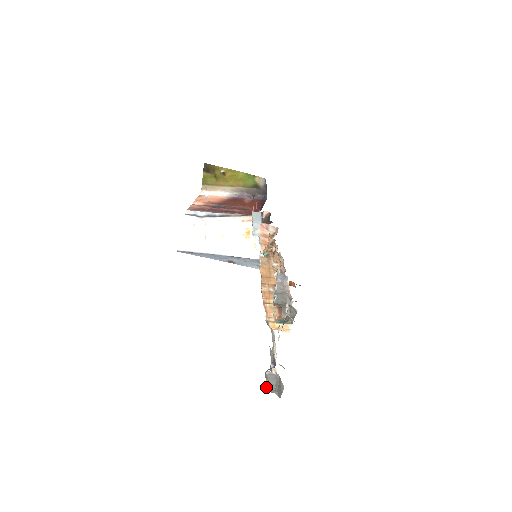
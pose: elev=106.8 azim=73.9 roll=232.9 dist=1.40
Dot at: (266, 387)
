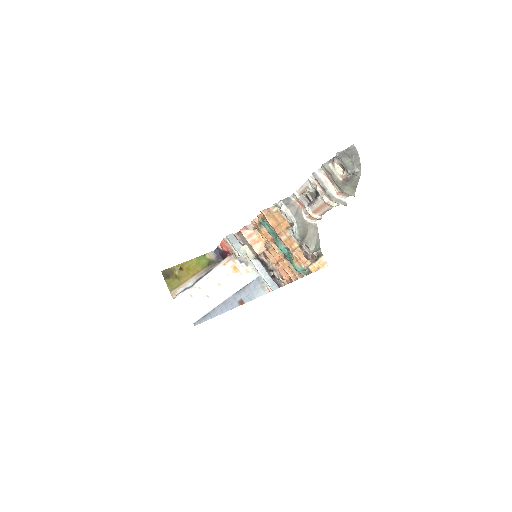
Dot at: (346, 165)
